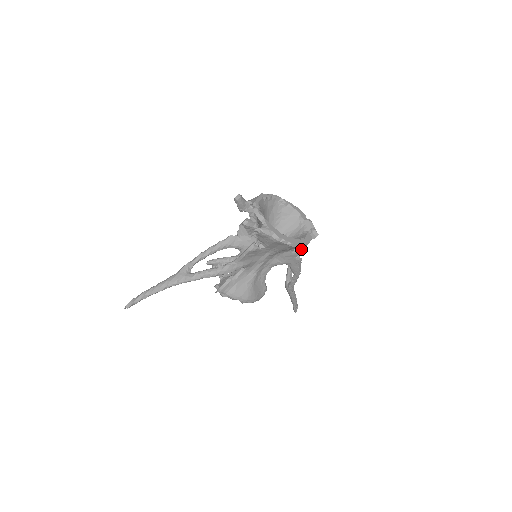
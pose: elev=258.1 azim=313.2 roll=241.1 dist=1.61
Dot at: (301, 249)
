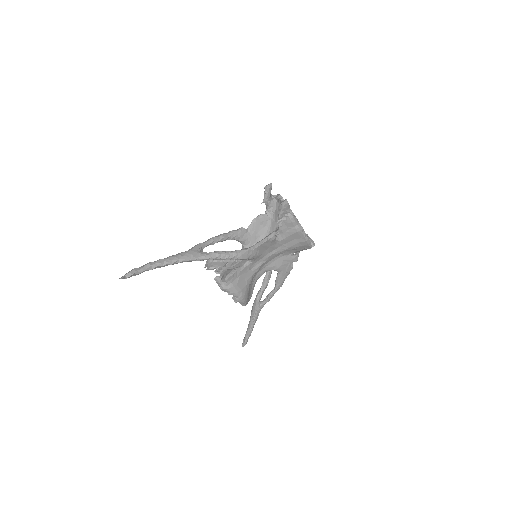
Dot at: (298, 256)
